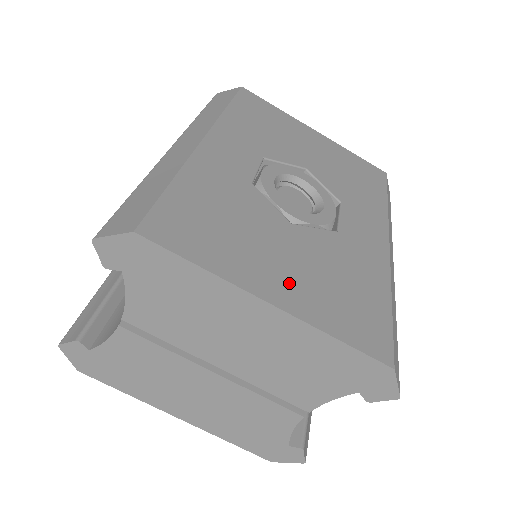
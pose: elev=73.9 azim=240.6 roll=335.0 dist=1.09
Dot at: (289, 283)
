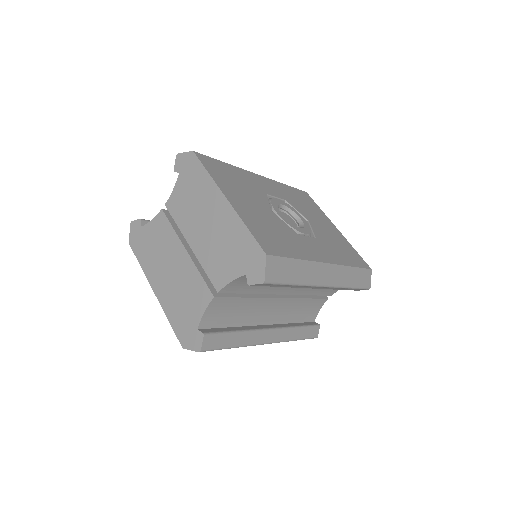
Dot at: (244, 207)
